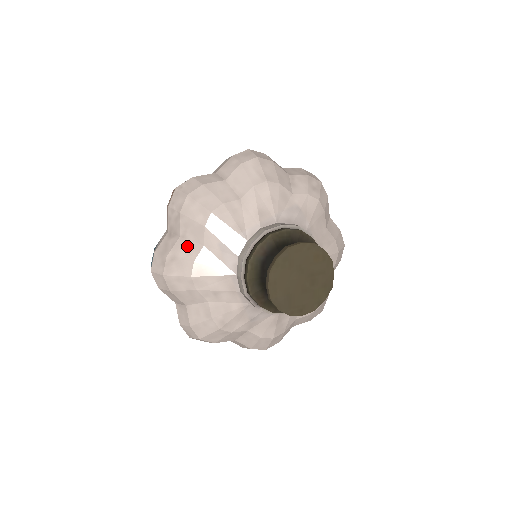
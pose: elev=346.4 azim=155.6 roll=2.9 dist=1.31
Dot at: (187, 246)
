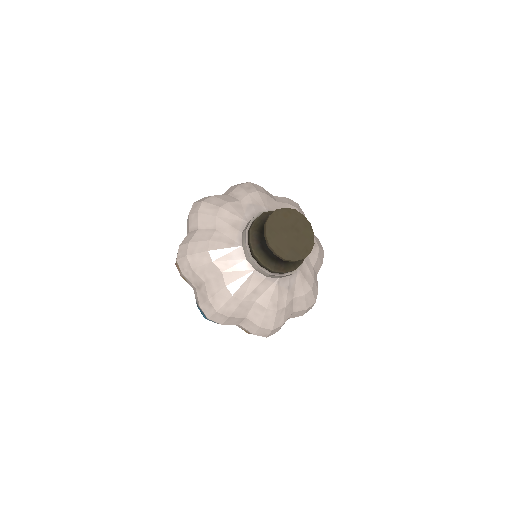
Dot at: (214, 282)
